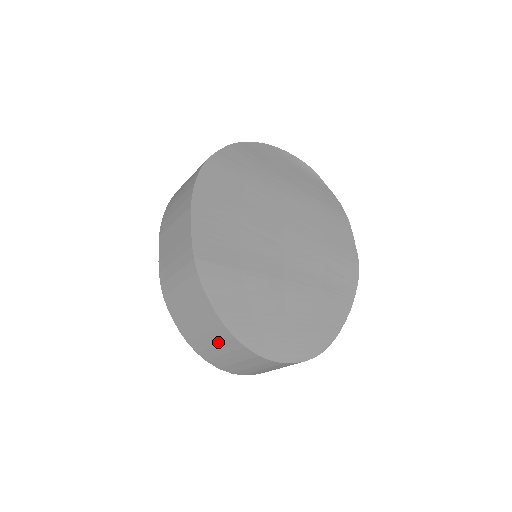
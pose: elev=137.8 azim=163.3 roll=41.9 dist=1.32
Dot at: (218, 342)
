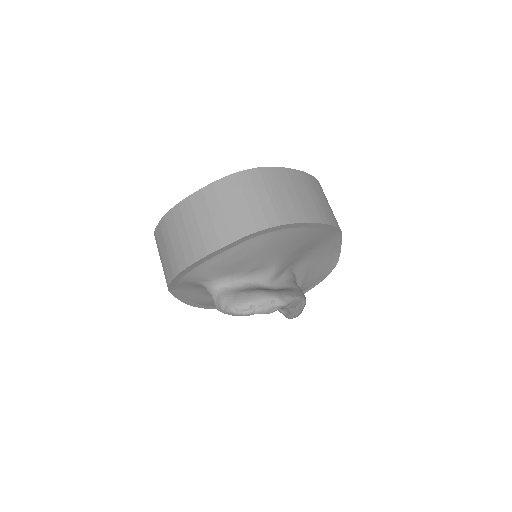
Dot at: (176, 231)
